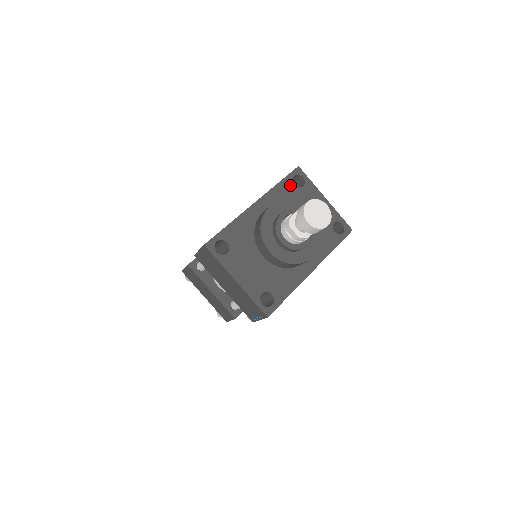
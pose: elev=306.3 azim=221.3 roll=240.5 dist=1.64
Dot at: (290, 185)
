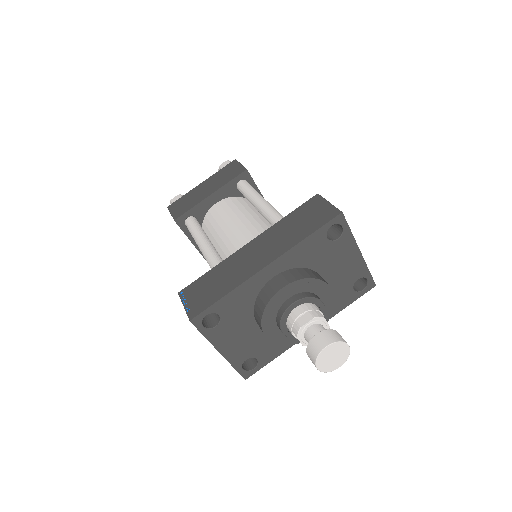
Dot at: (321, 239)
